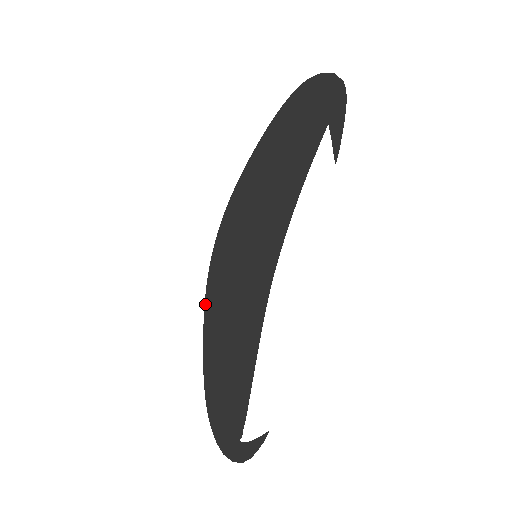
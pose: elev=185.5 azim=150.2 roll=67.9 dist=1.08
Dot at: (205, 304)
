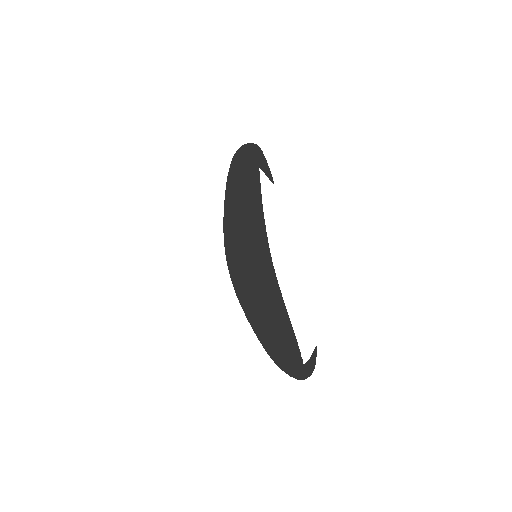
Dot at: (239, 302)
